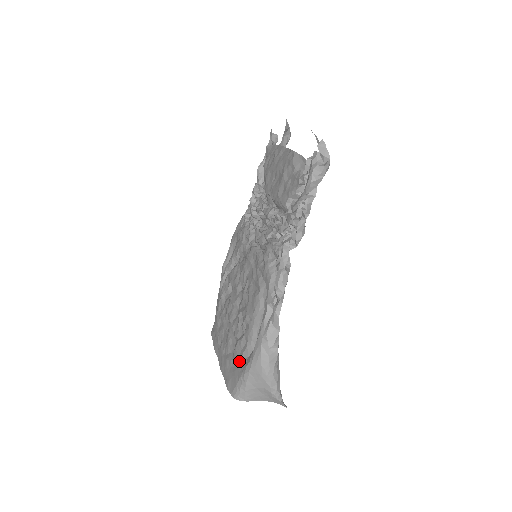
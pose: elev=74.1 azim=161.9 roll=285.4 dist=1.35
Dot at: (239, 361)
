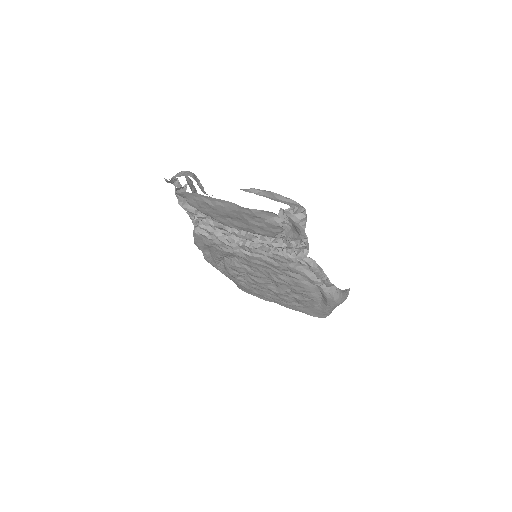
Dot at: (313, 307)
